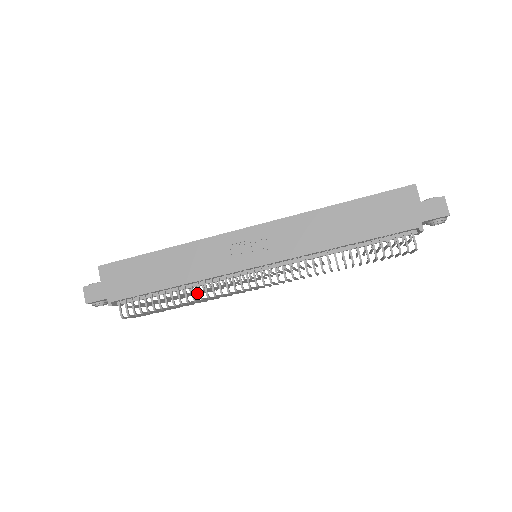
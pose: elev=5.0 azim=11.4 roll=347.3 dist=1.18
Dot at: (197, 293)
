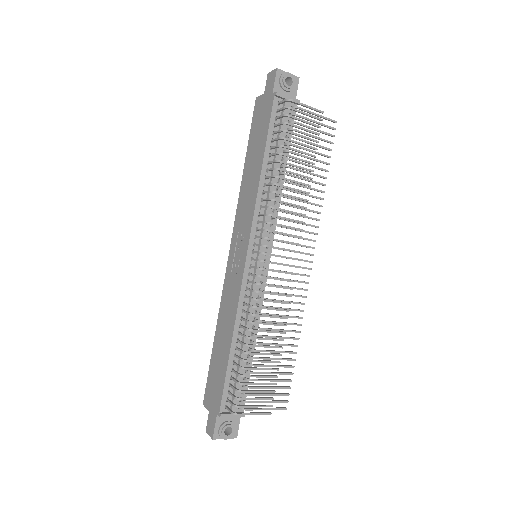
Dot at: (288, 345)
